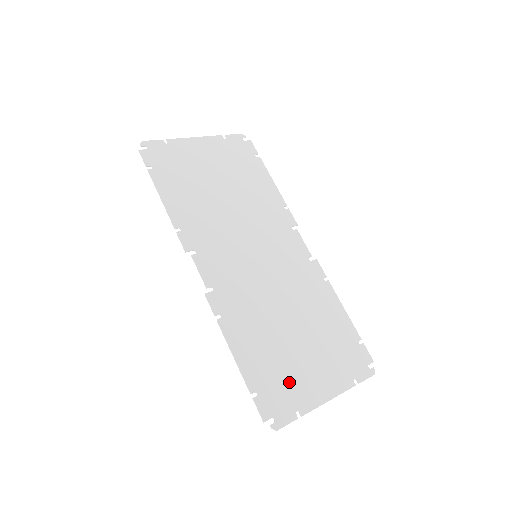
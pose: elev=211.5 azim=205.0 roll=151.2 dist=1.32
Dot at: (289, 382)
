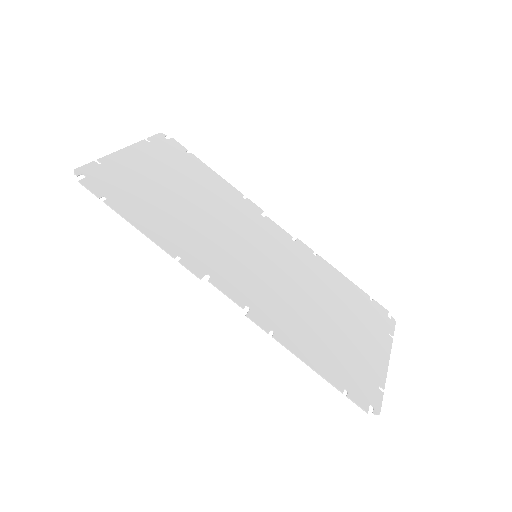
Dot at: (357, 364)
